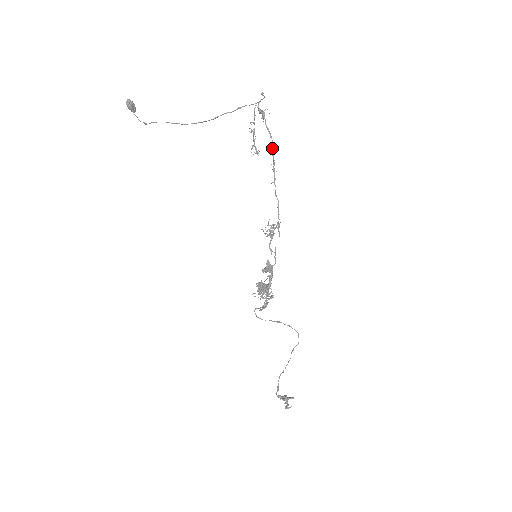
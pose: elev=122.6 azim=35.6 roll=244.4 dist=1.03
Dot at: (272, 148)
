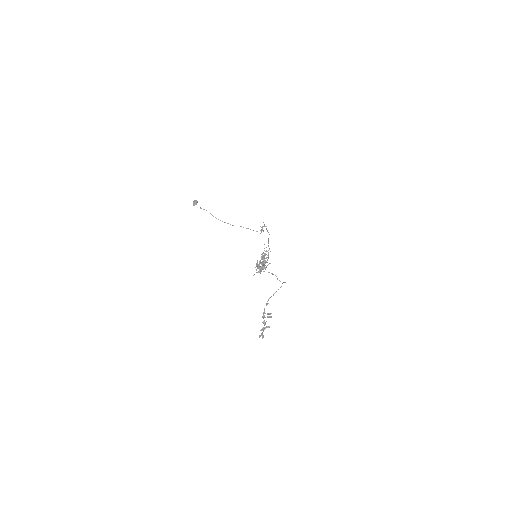
Dot at: (269, 234)
